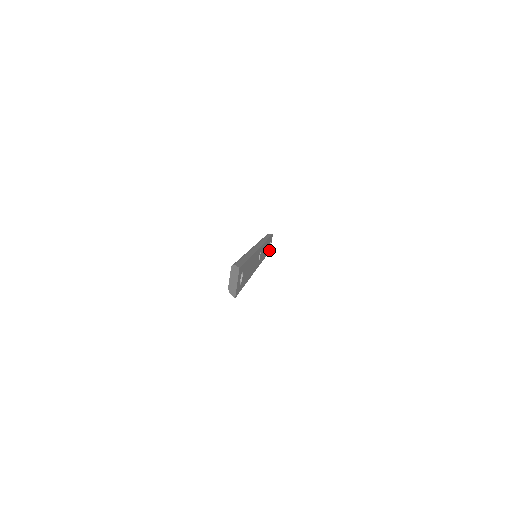
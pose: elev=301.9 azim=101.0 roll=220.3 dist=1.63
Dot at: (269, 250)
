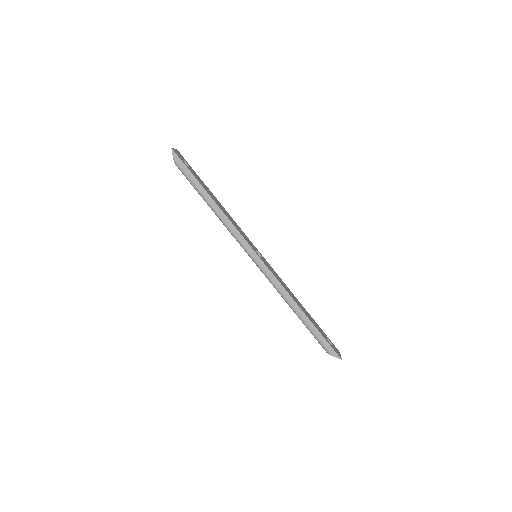
Dot at: (186, 162)
